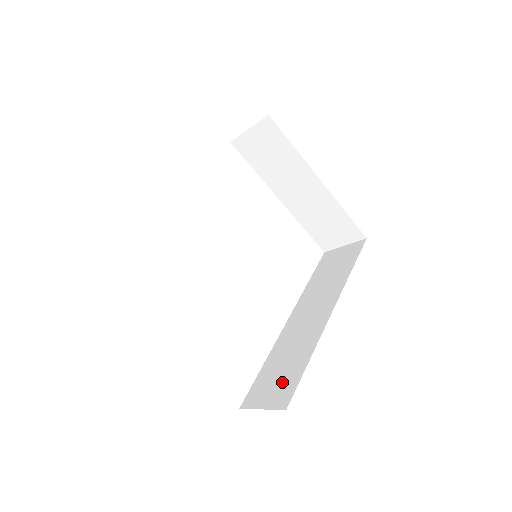
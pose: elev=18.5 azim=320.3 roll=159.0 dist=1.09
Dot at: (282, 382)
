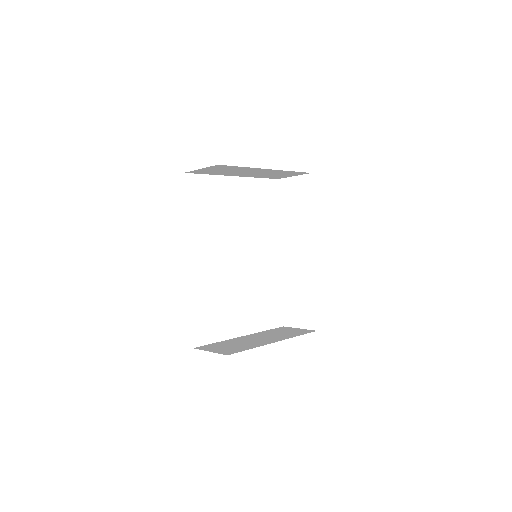
Dot at: (304, 310)
